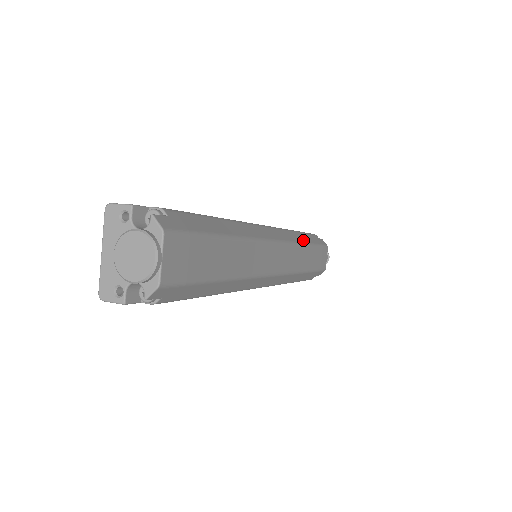
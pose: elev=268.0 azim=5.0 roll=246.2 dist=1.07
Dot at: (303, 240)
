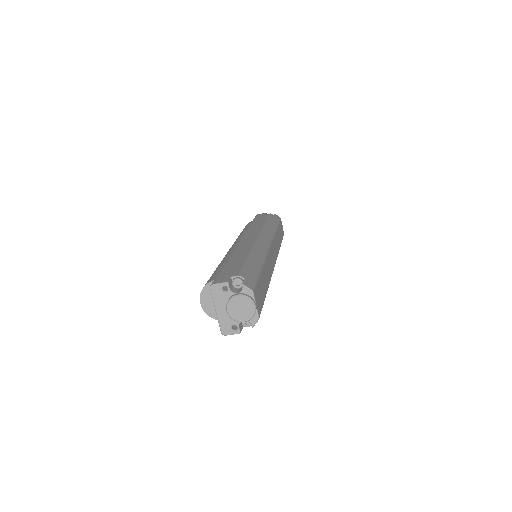
Dot at: (273, 228)
